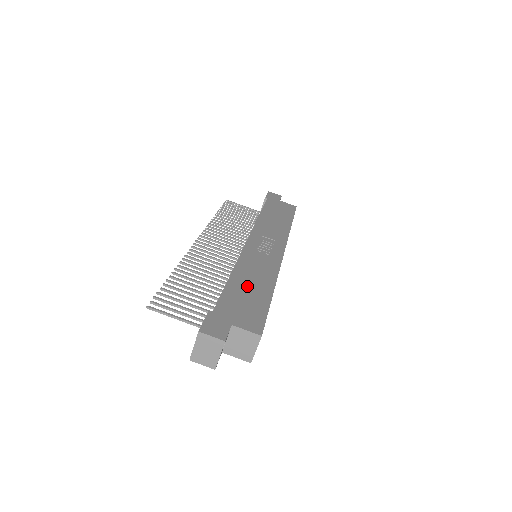
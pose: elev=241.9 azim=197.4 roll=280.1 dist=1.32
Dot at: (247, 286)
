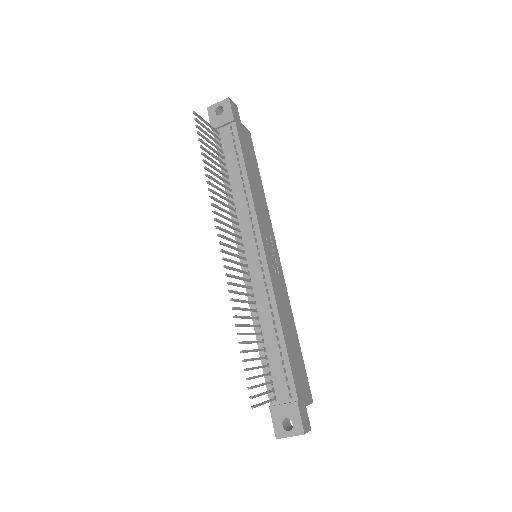
Dot at: (291, 342)
